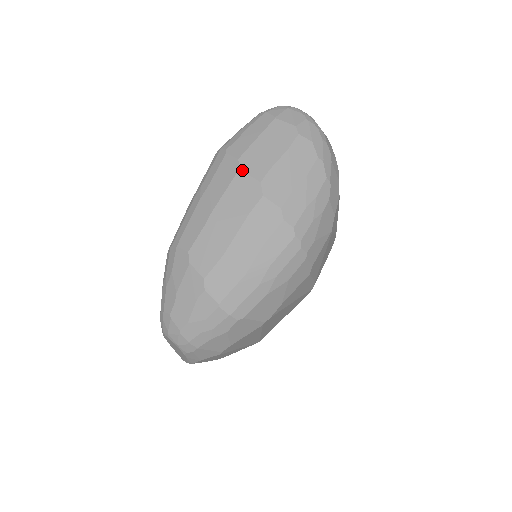
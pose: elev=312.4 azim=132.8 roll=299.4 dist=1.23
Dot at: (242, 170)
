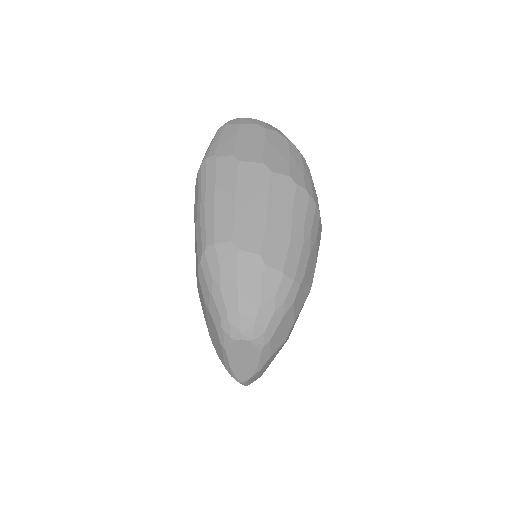
Dot at: (242, 161)
